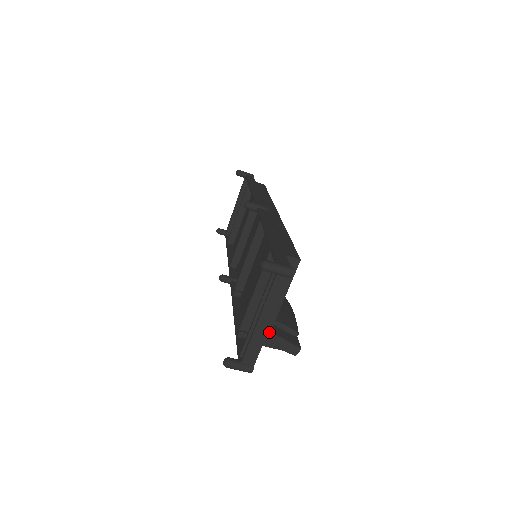
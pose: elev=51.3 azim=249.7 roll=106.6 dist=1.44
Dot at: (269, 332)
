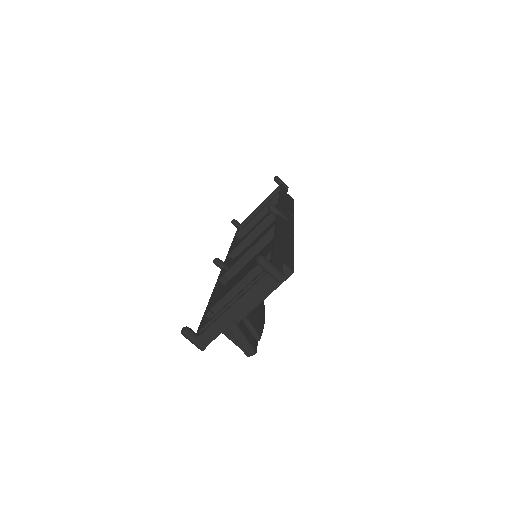
Dot at: (235, 324)
